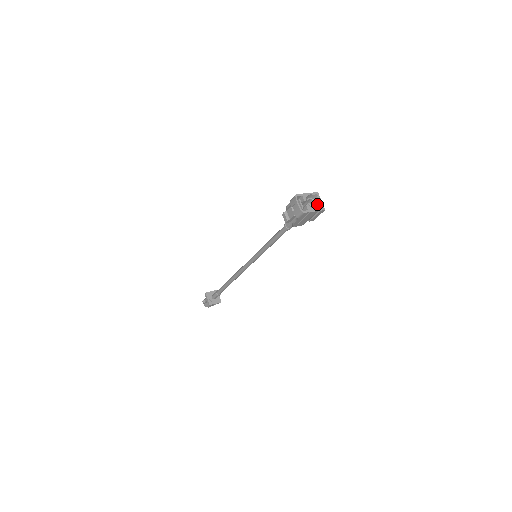
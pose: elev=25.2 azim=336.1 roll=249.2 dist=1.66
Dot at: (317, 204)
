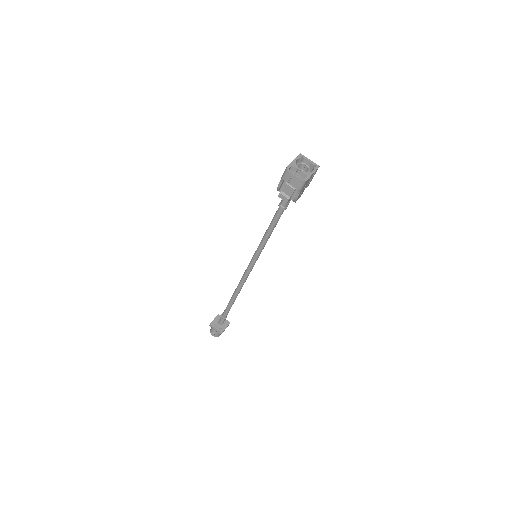
Dot at: (307, 166)
